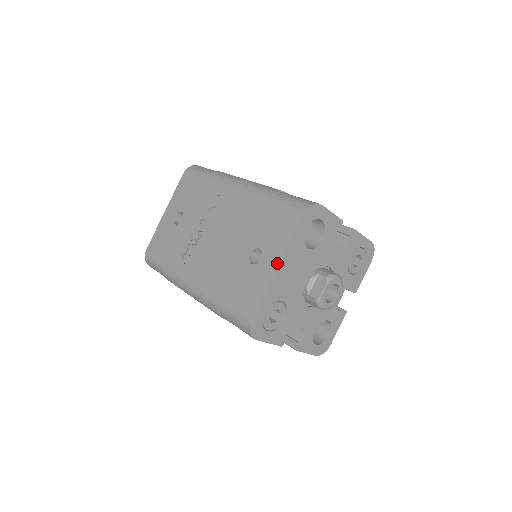
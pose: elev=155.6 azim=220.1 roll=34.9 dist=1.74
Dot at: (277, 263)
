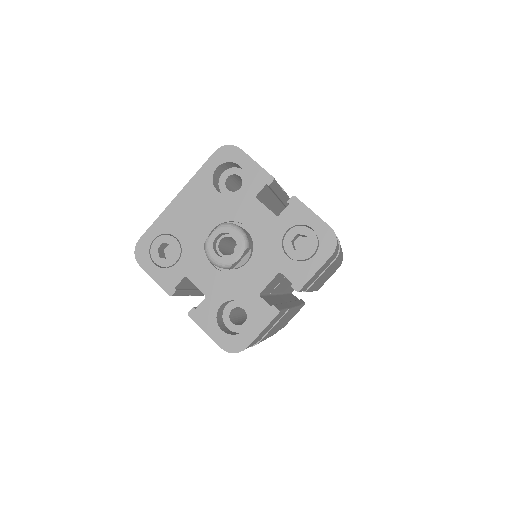
Dot at: (179, 194)
